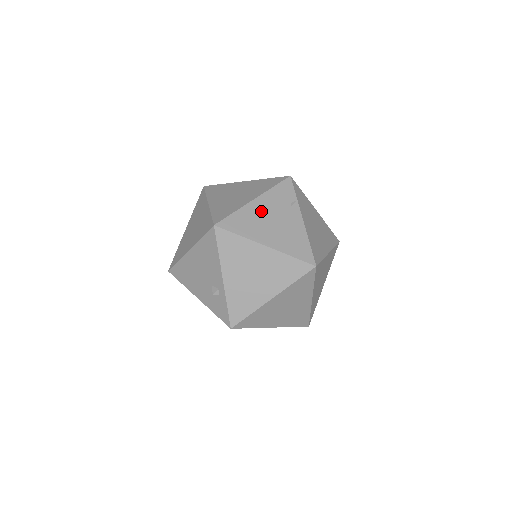
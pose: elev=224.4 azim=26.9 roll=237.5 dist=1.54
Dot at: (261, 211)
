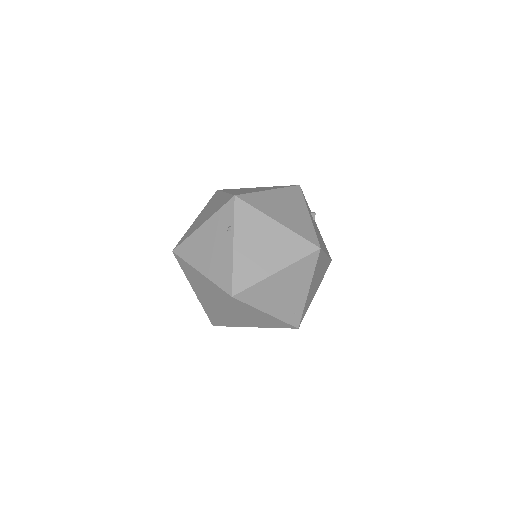
Dot at: (204, 237)
